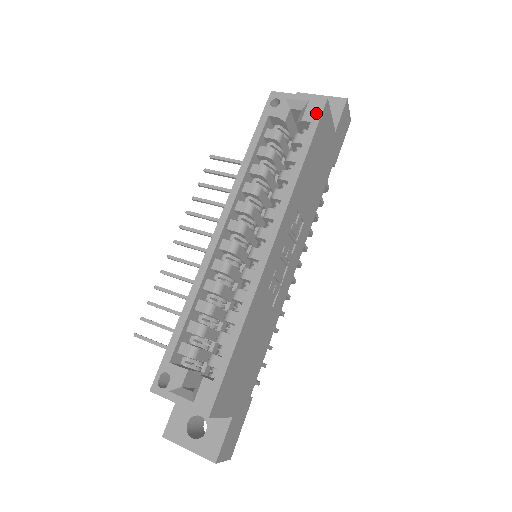
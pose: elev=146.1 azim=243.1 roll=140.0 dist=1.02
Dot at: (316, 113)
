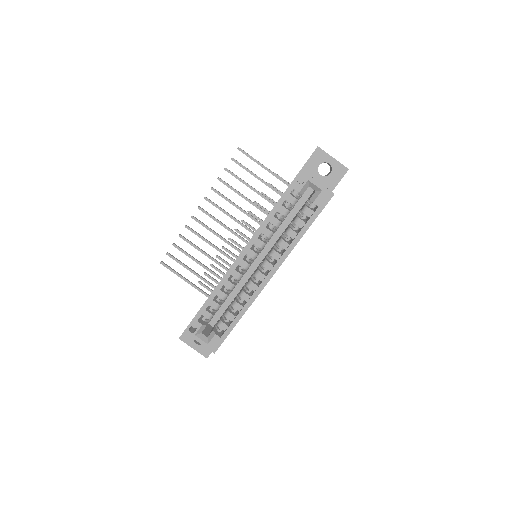
Dot at: (324, 202)
